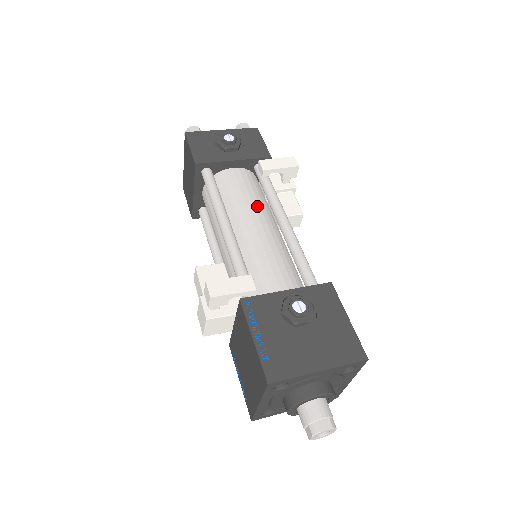
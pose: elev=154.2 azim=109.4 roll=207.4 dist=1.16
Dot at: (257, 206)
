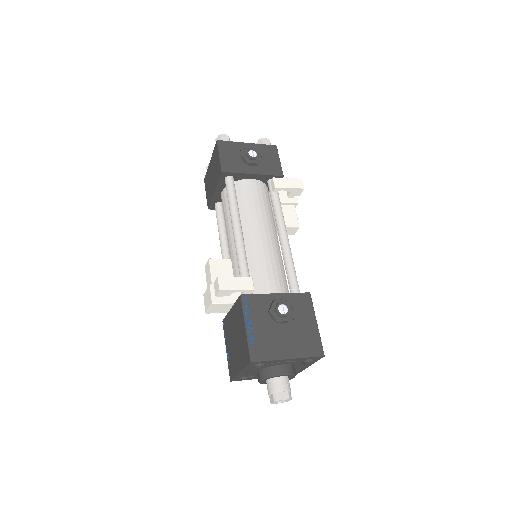
Dot at: (265, 217)
